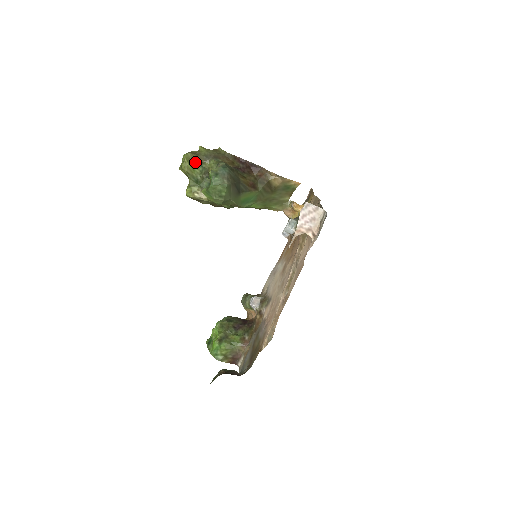
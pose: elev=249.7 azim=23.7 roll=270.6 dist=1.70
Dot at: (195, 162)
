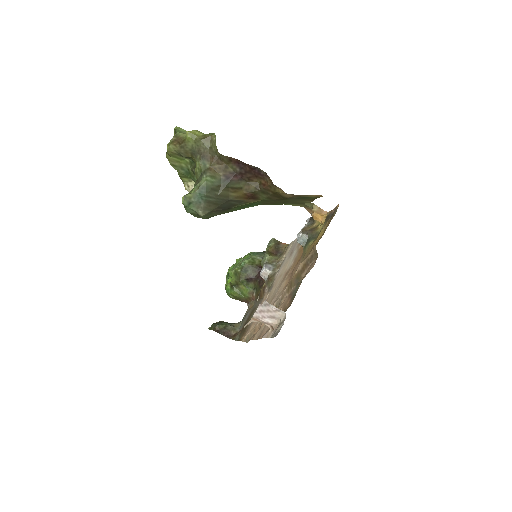
Dot at: (180, 155)
